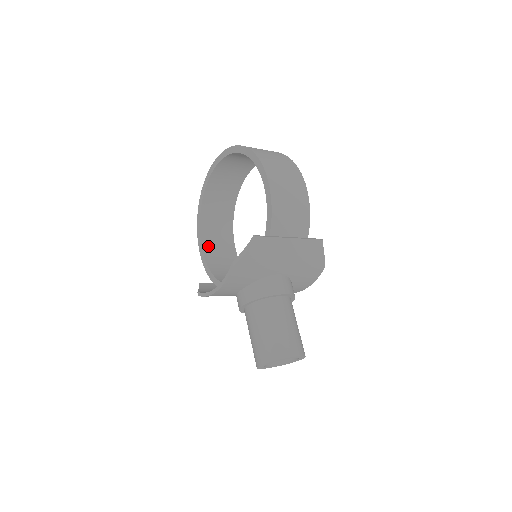
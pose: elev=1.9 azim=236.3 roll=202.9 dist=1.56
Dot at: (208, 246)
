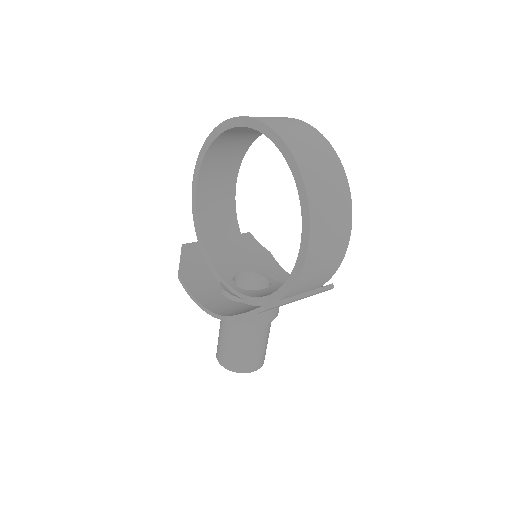
Dot at: (204, 186)
